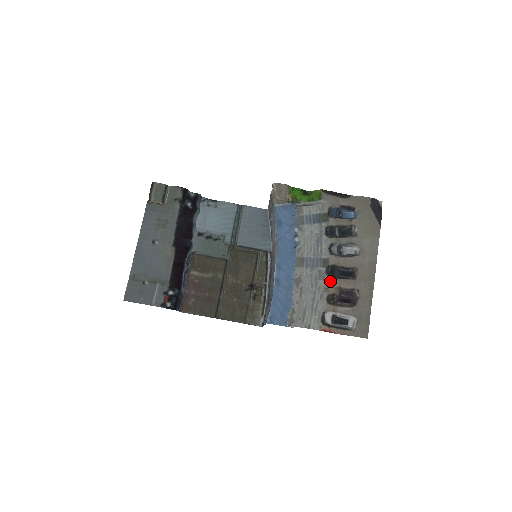
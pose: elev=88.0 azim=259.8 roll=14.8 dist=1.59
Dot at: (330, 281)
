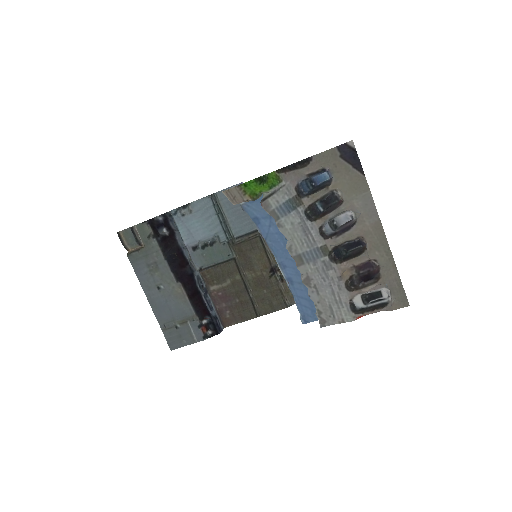
Dot at: (340, 268)
